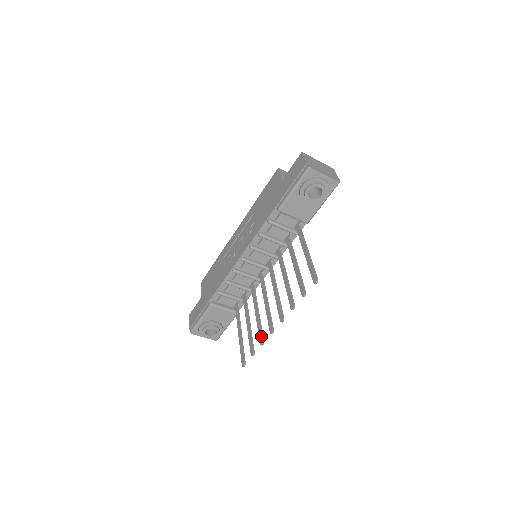
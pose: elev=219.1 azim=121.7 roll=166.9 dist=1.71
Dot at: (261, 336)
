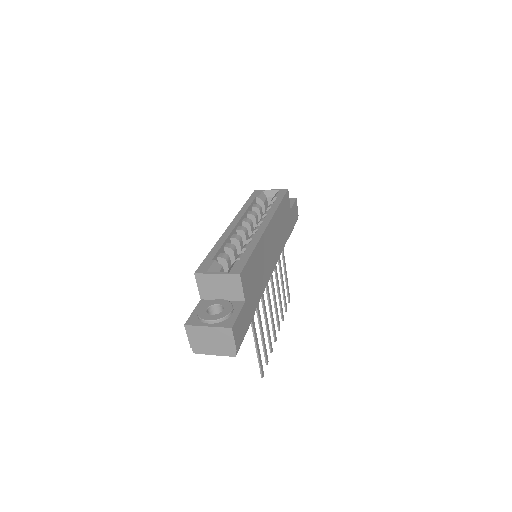
Dot at: (281, 315)
